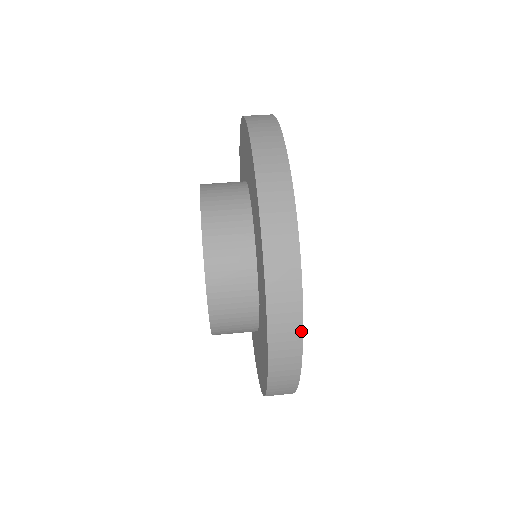
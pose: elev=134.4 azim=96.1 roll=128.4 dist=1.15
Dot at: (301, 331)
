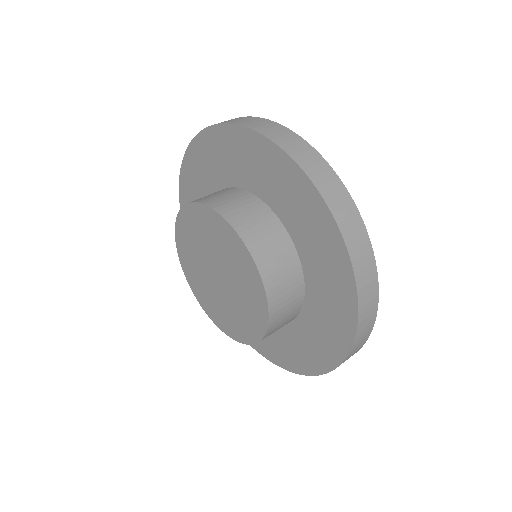
Dot at: occluded
